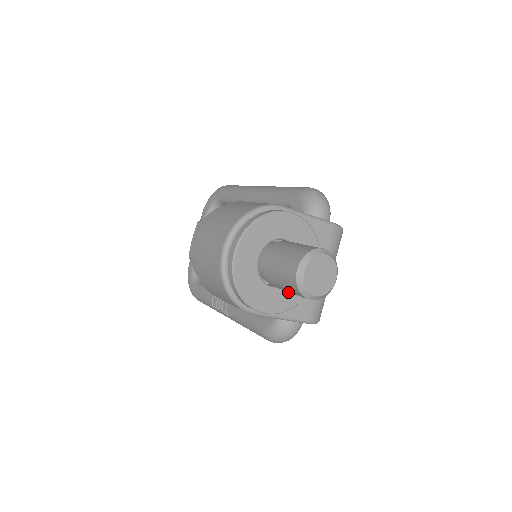
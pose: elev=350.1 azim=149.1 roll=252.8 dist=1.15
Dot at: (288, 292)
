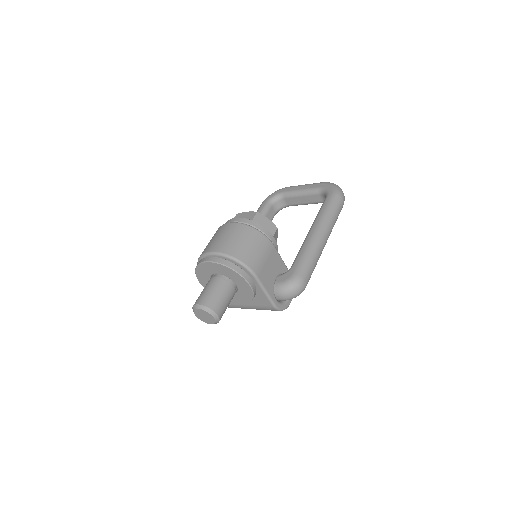
Dot at: occluded
